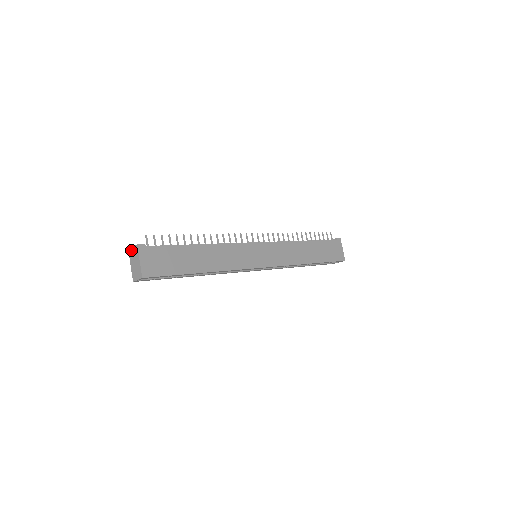
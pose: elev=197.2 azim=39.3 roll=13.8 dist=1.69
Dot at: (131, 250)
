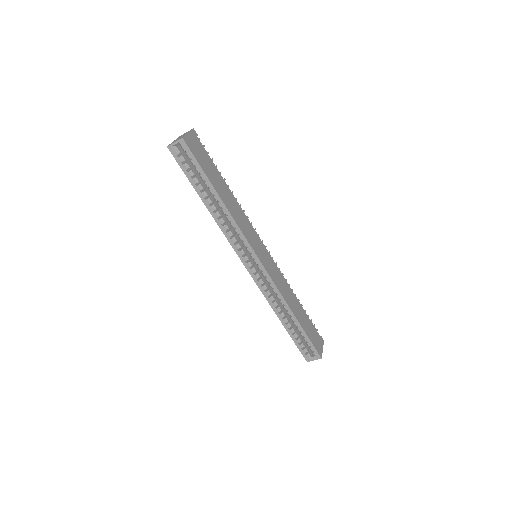
Dot at: occluded
